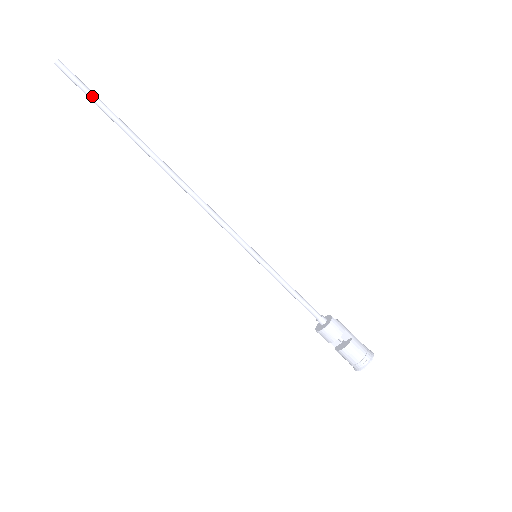
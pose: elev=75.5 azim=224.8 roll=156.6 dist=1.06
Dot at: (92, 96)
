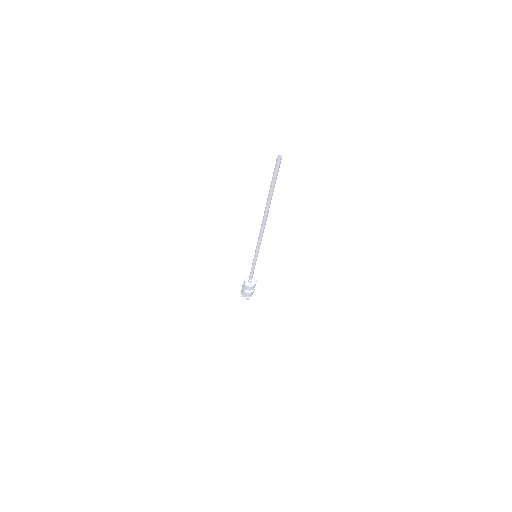
Dot at: occluded
